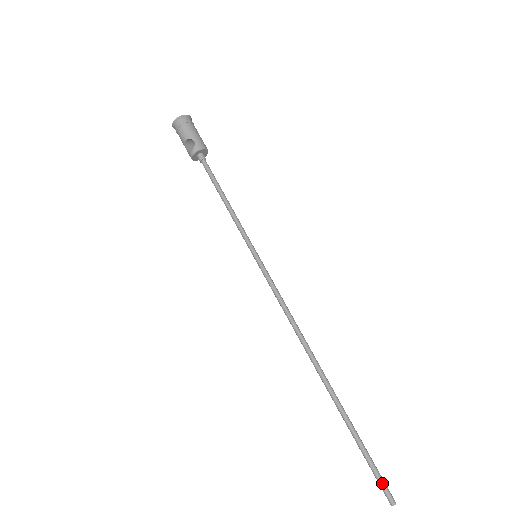
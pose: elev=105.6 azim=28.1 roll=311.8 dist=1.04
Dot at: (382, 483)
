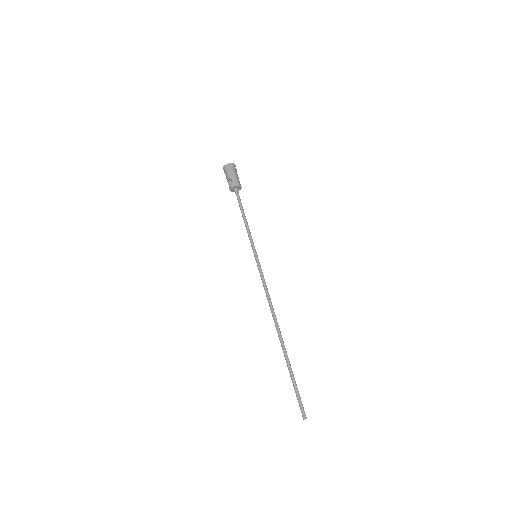
Dot at: (300, 405)
